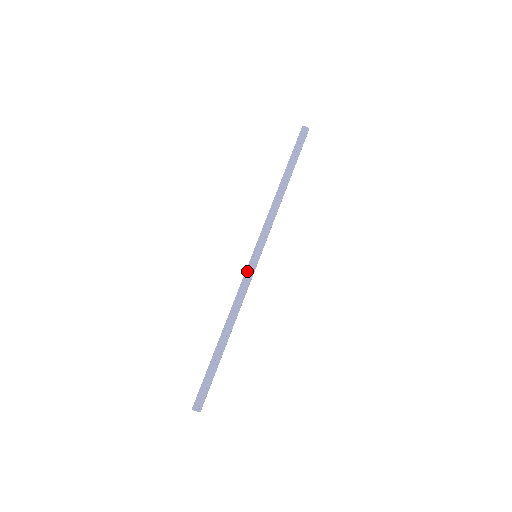
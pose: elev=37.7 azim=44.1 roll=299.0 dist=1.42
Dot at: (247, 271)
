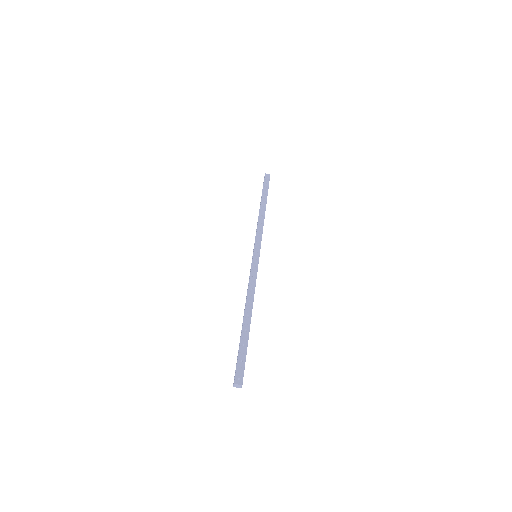
Dot at: (251, 267)
